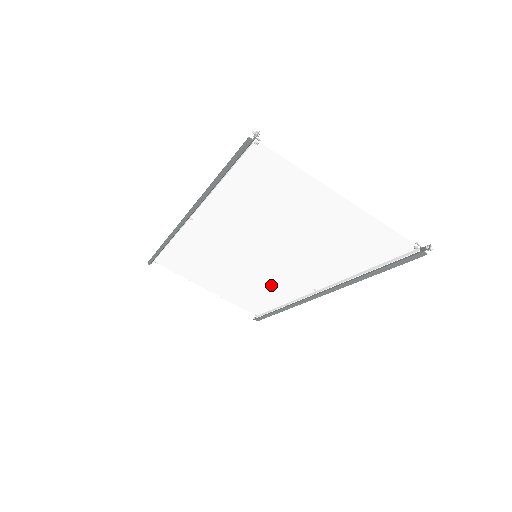
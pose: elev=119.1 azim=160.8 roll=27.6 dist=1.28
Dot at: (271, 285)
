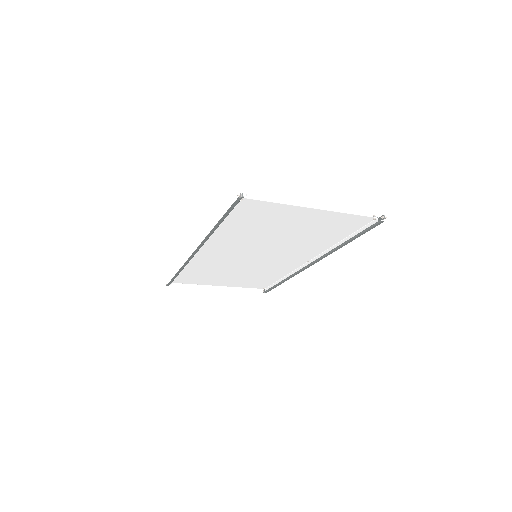
Dot at: (272, 268)
